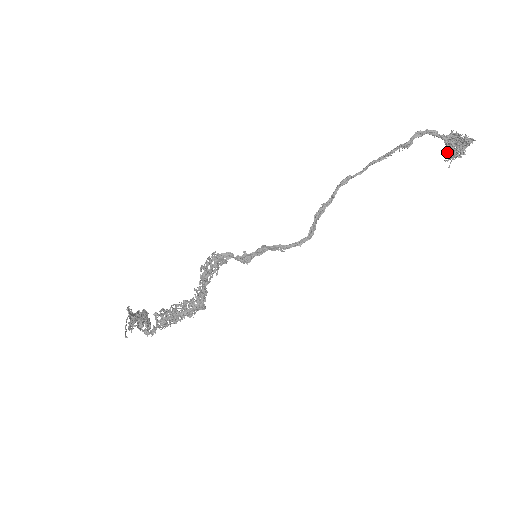
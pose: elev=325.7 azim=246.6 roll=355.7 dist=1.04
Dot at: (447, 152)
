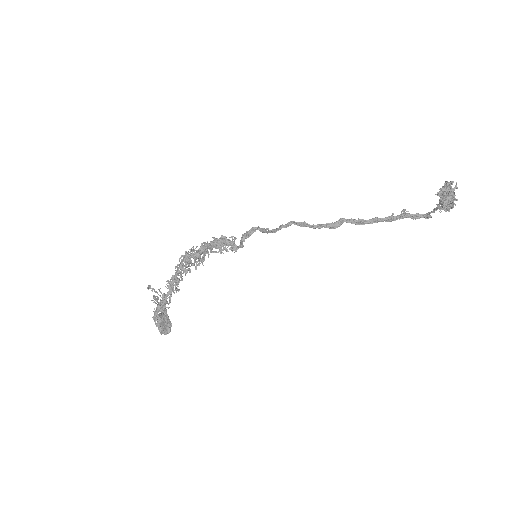
Dot at: (445, 210)
